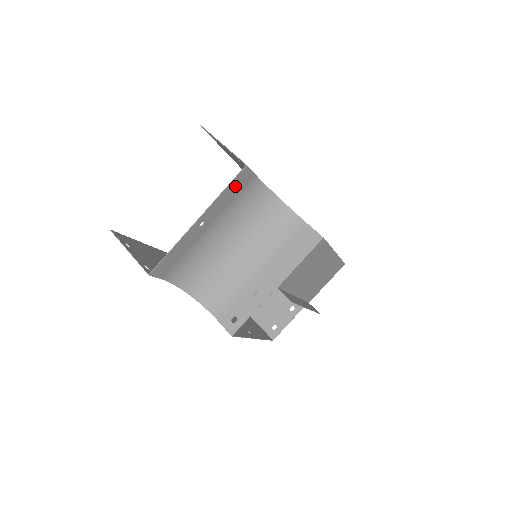
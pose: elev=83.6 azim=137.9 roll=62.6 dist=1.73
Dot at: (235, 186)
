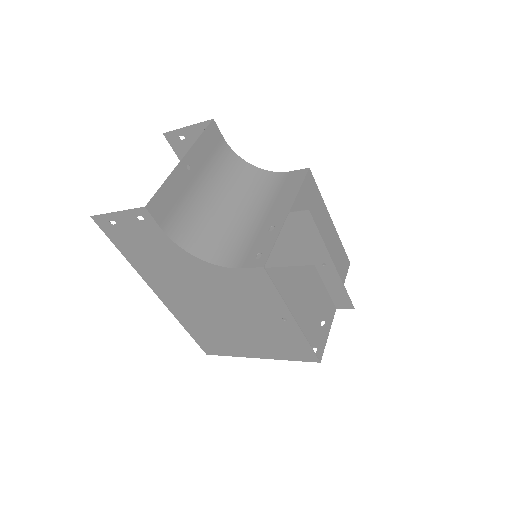
Dot at: (209, 139)
